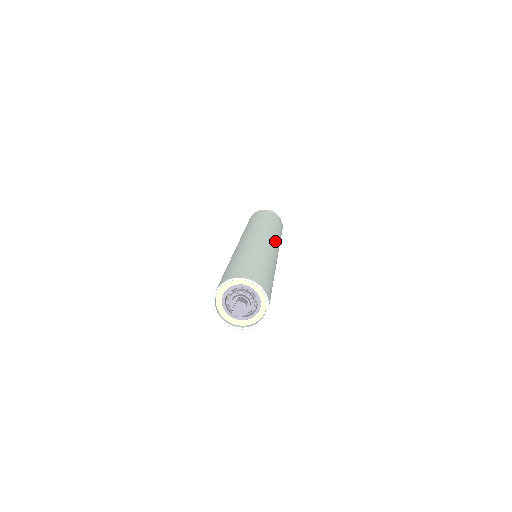
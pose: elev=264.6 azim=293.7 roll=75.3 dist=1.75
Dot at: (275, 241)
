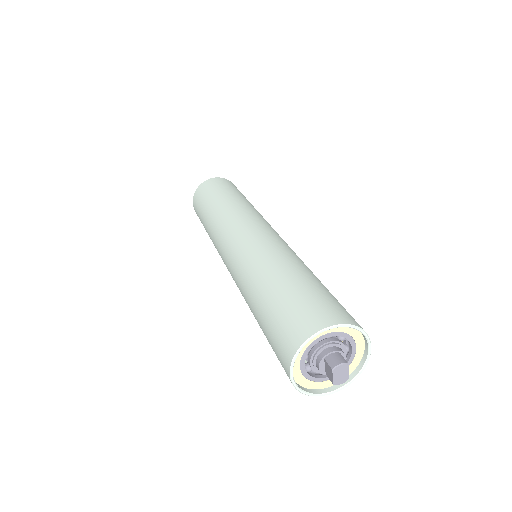
Dot at: (261, 220)
